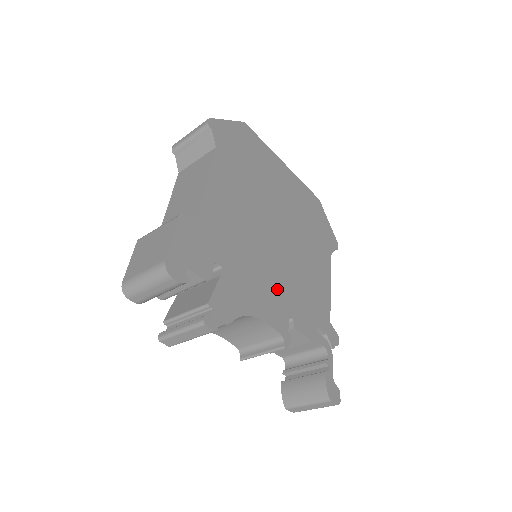
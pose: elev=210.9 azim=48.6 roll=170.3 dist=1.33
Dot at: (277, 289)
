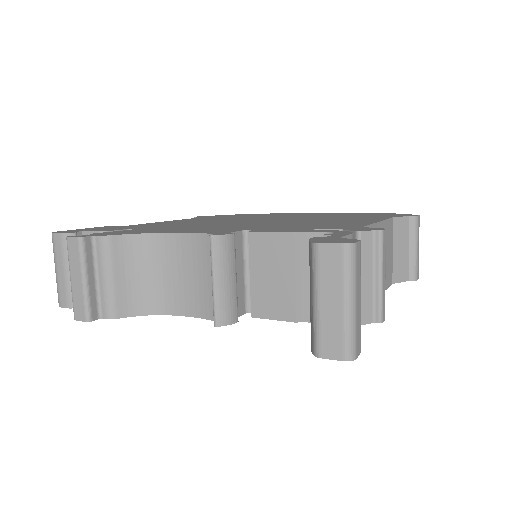
Dot at: occluded
